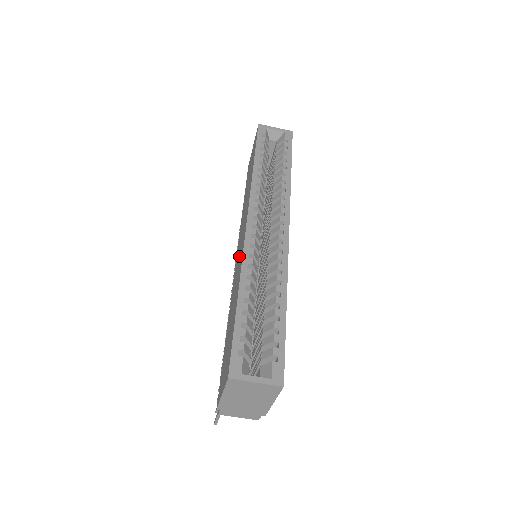
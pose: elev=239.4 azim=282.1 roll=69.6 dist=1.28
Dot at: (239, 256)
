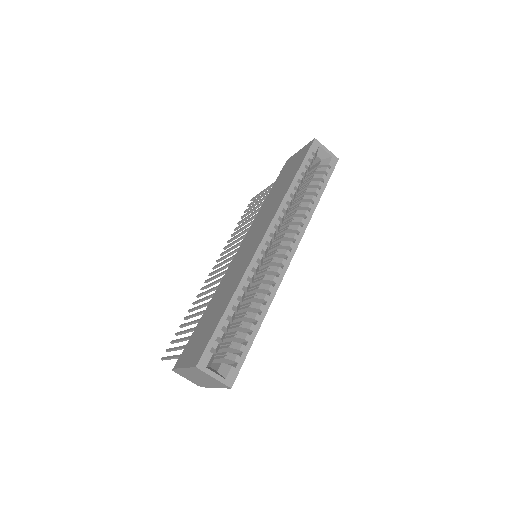
Dot at: (244, 256)
